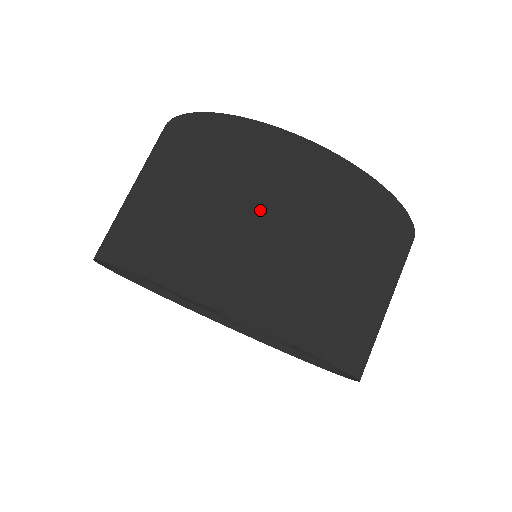
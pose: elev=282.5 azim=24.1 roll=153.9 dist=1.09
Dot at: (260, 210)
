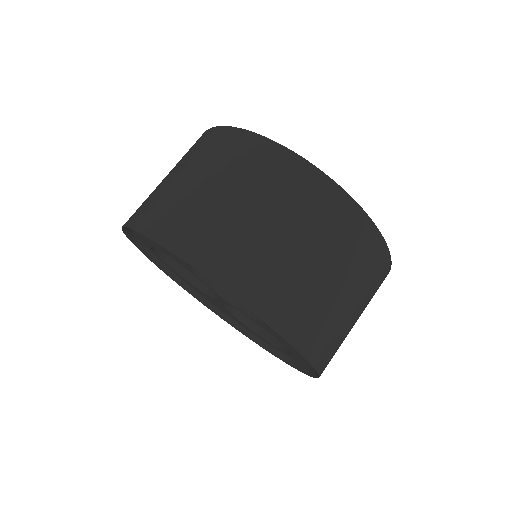
Dot at: (213, 182)
